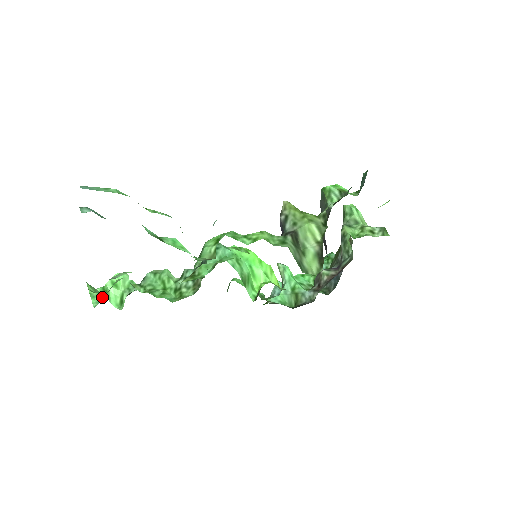
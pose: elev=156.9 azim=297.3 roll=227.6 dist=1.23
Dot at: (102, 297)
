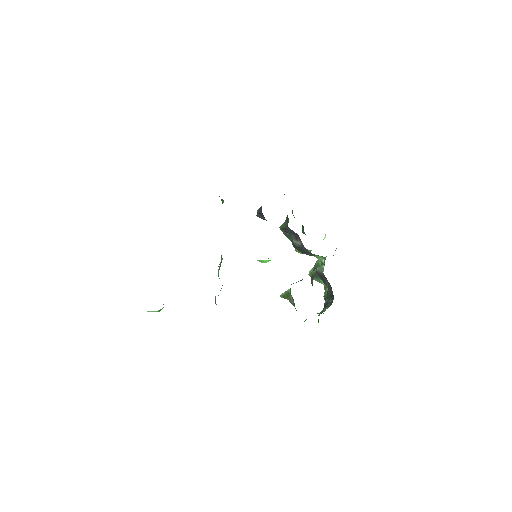
Dot at: occluded
